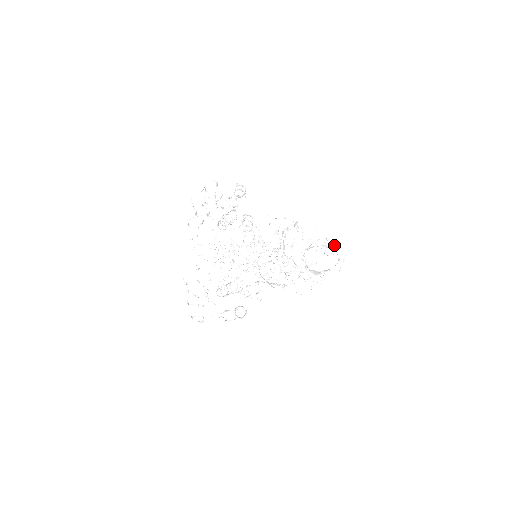
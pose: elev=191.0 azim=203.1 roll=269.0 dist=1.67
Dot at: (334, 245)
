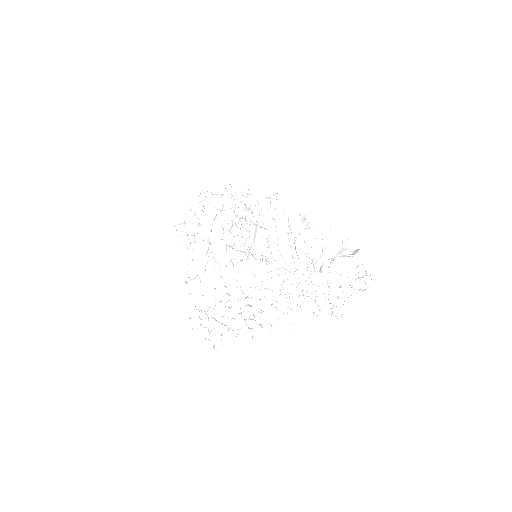
Dot at: (354, 253)
